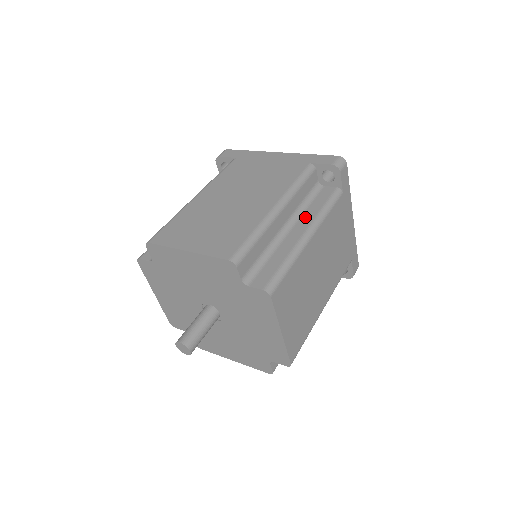
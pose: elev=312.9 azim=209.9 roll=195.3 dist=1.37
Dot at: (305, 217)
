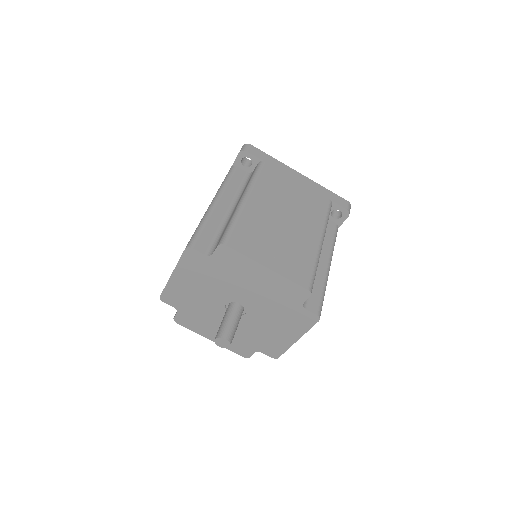
Dot at: (324, 248)
